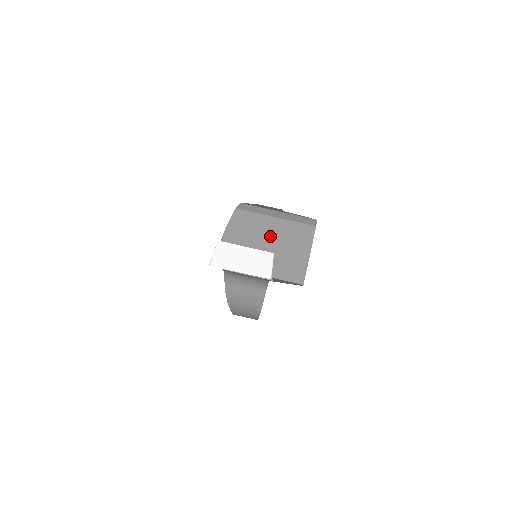
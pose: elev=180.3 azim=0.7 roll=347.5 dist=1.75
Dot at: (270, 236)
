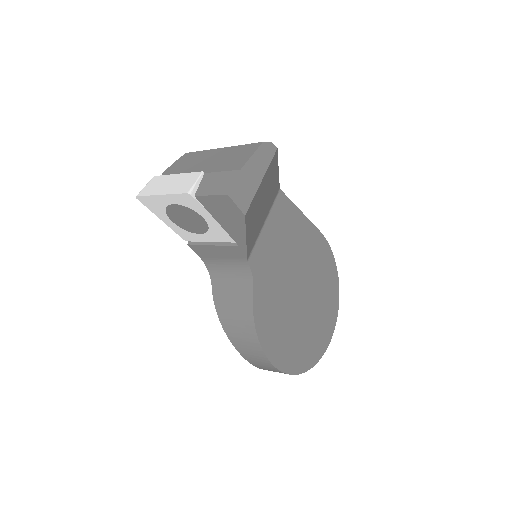
Dot at: (208, 162)
